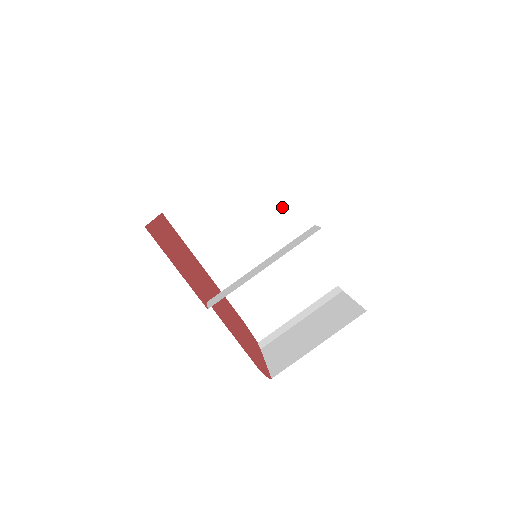
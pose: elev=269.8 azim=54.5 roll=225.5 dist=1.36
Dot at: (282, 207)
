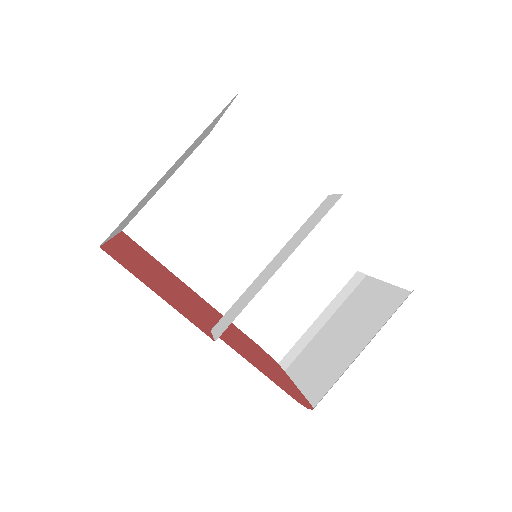
Dot at: (269, 191)
